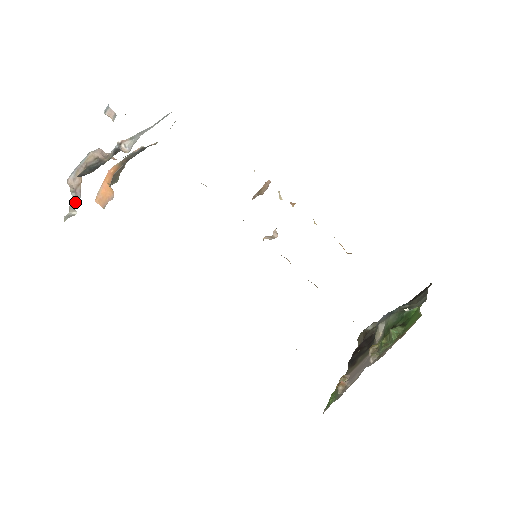
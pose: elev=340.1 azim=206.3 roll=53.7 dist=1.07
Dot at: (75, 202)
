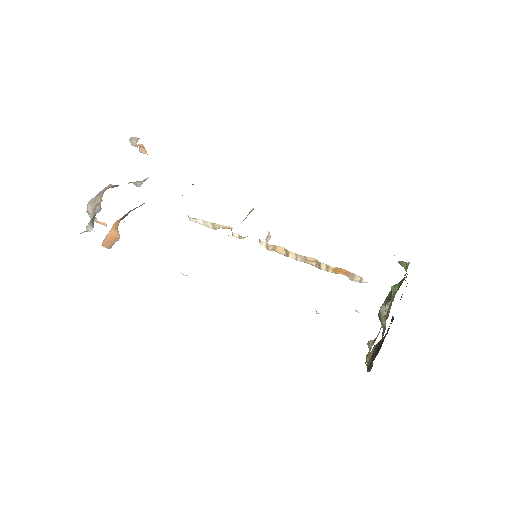
Dot at: (95, 215)
